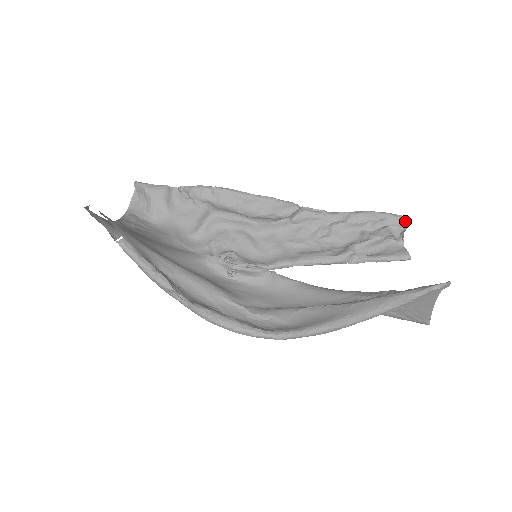
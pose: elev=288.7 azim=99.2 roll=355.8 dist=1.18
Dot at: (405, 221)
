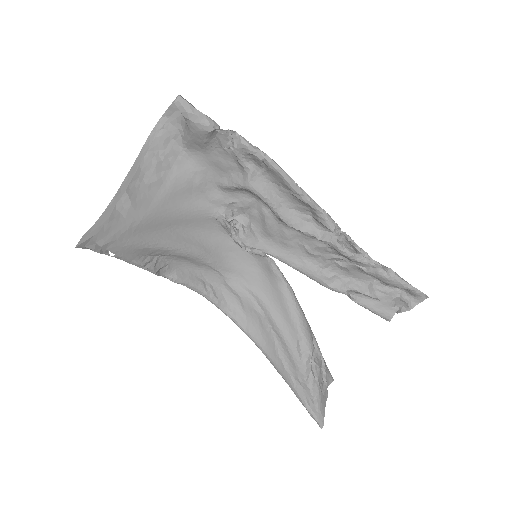
Dot at: (422, 300)
